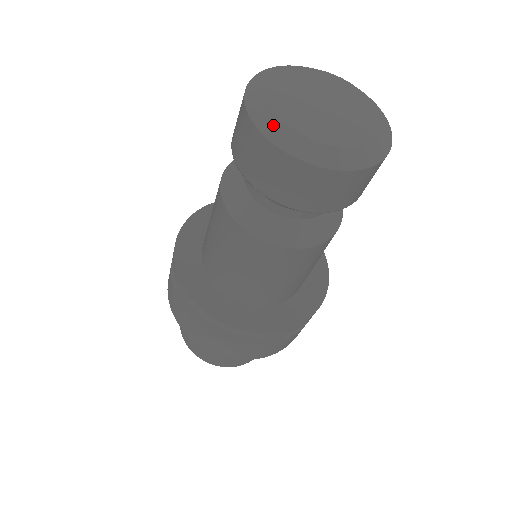
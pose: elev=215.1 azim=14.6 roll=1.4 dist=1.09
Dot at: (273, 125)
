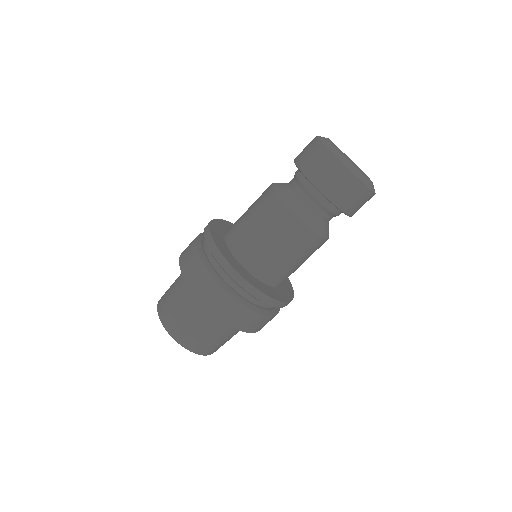
Dot at: (333, 147)
